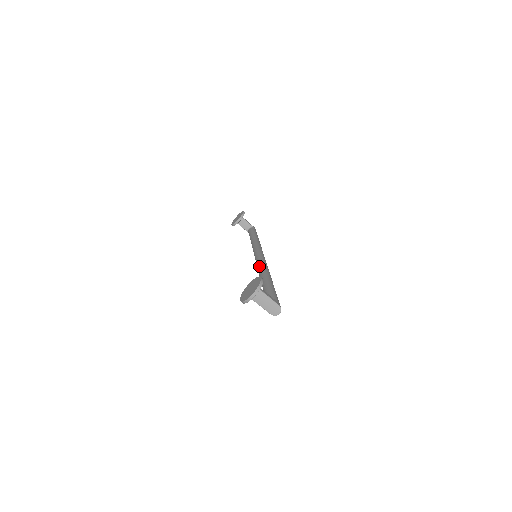
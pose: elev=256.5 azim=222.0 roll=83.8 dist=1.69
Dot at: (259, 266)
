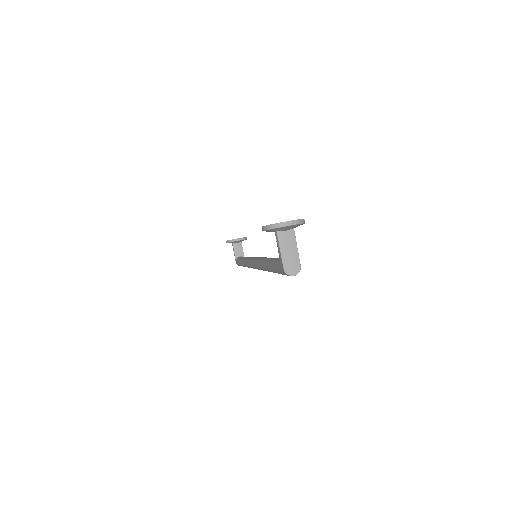
Dot at: (262, 257)
